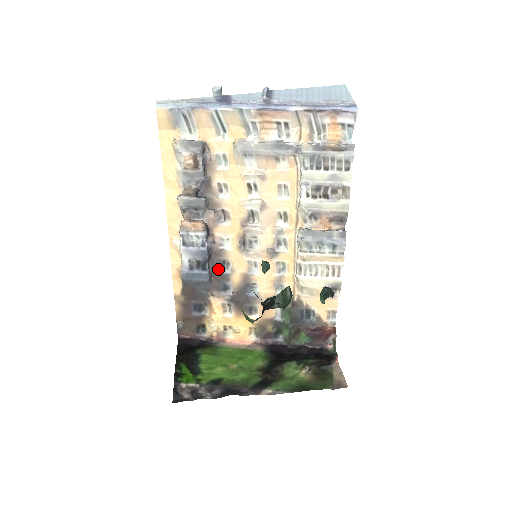
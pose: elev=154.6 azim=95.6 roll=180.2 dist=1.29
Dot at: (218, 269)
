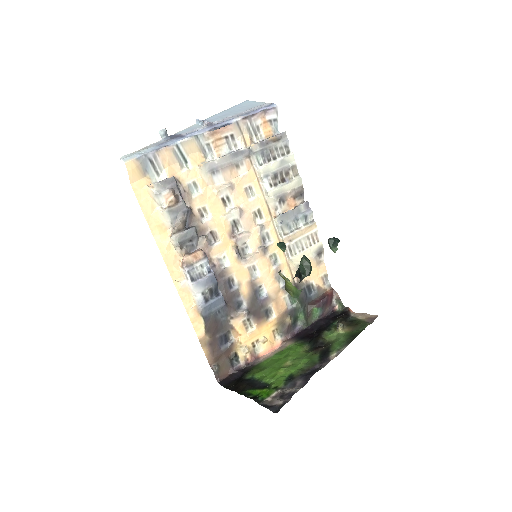
Dot at: (227, 290)
